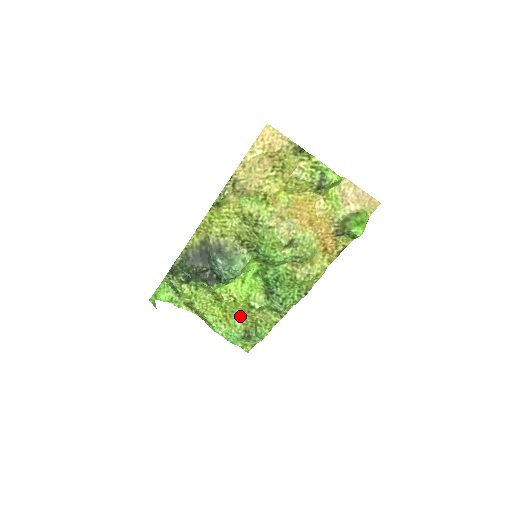
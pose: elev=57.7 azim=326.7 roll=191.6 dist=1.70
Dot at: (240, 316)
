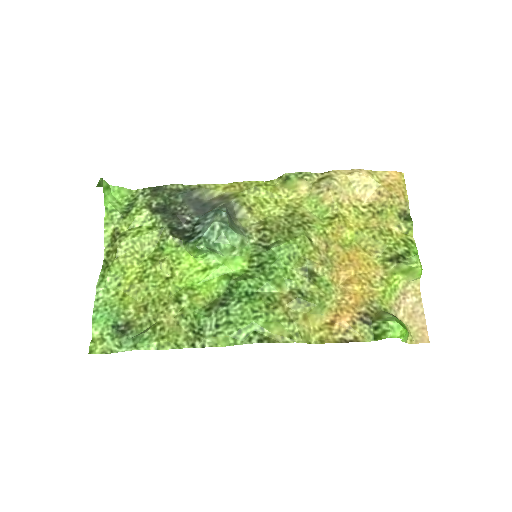
Dot at: (146, 303)
